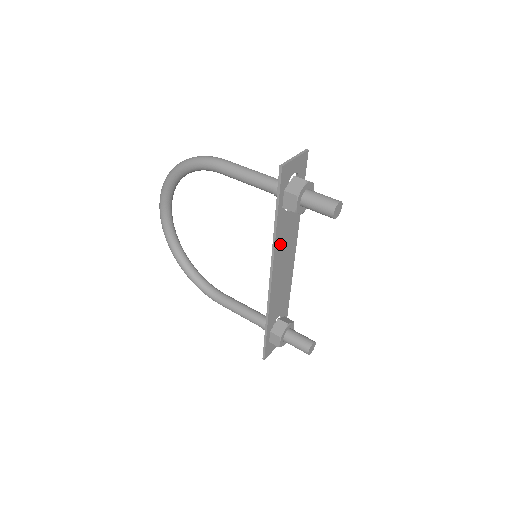
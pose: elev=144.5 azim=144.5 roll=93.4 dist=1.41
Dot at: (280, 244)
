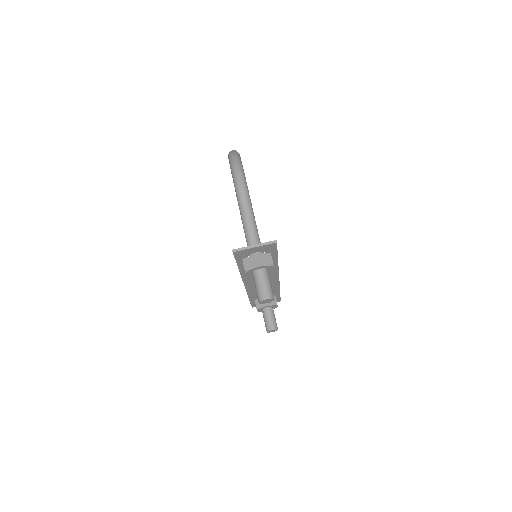
Dot at: occluded
